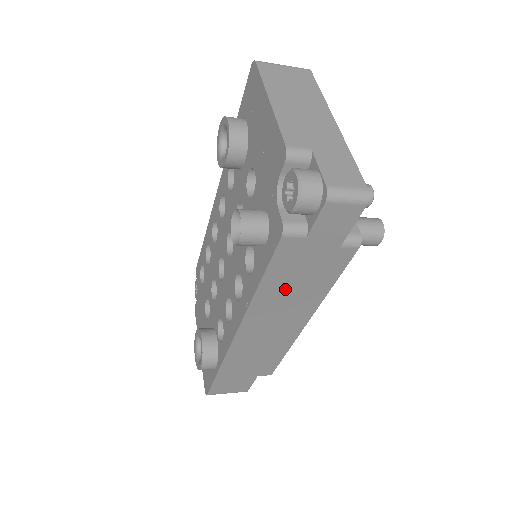
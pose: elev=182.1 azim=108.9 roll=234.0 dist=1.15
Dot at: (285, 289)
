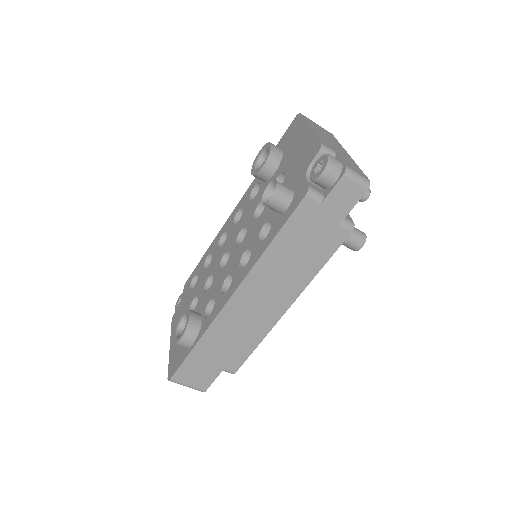
Dot at: (288, 255)
